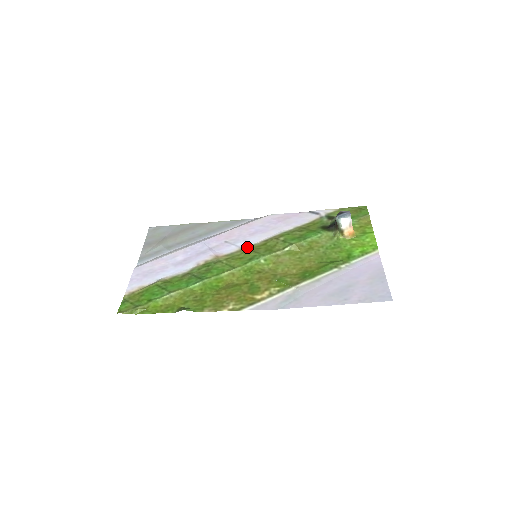
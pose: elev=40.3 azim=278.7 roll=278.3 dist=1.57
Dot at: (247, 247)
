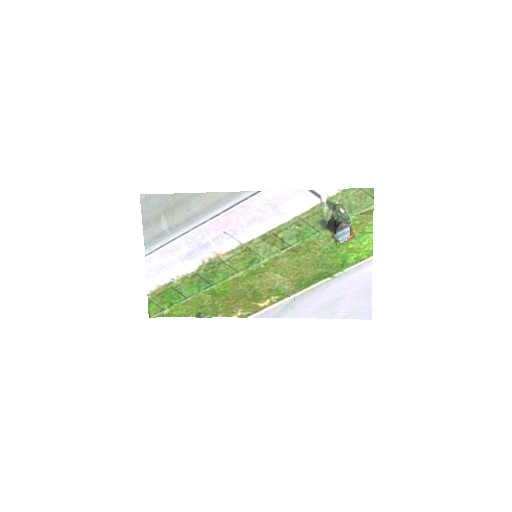
Dot at: (246, 244)
